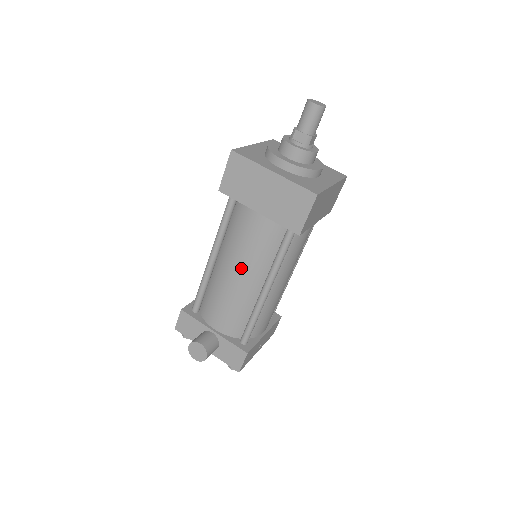
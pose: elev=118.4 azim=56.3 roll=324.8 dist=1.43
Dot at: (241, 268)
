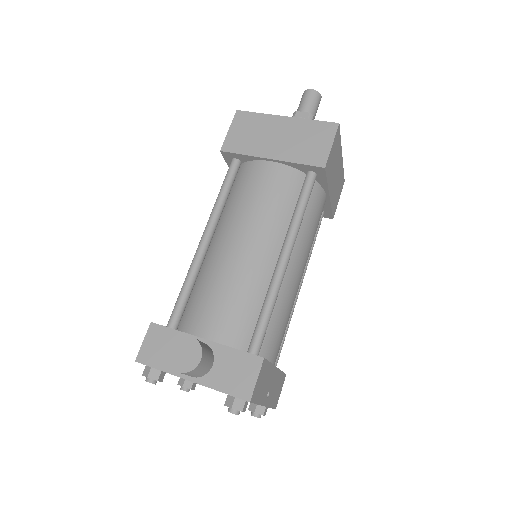
Dot at: (249, 232)
